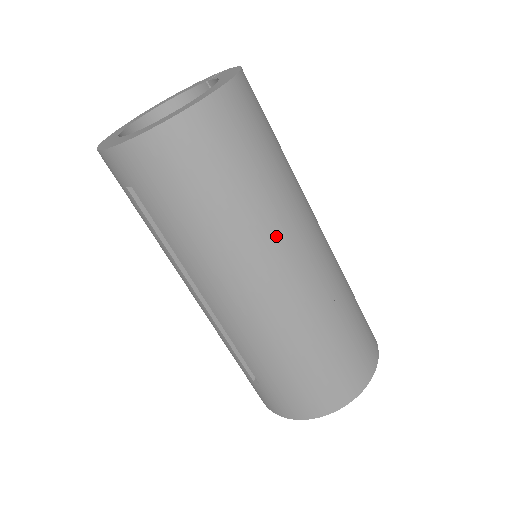
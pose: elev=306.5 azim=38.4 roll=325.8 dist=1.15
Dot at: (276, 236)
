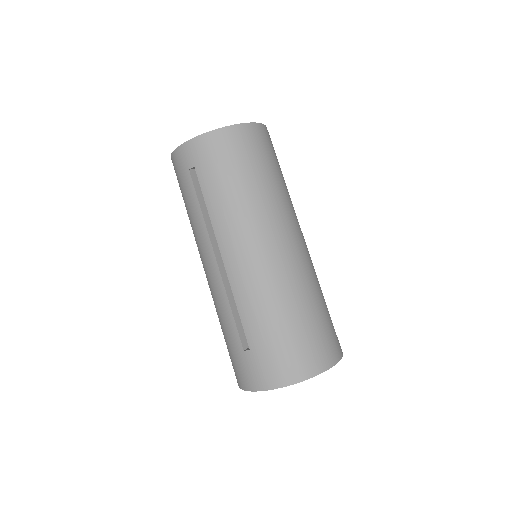
Dot at: (280, 214)
